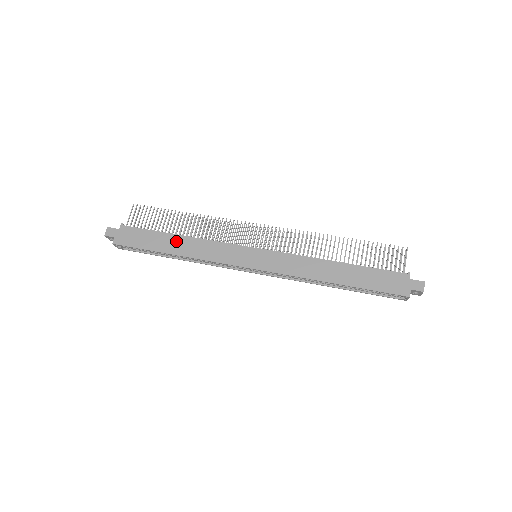
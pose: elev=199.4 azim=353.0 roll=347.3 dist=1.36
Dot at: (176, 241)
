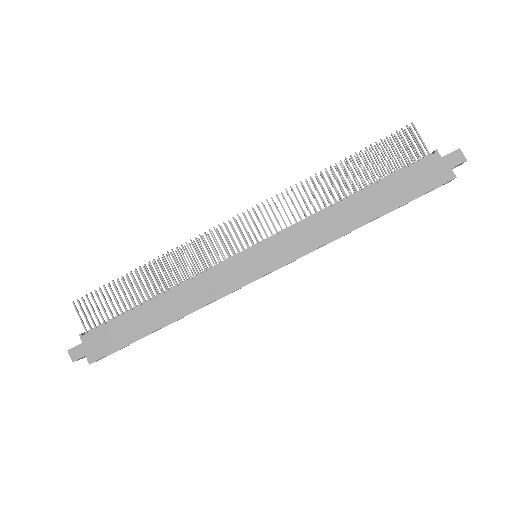
Dot at: (157, 308)
